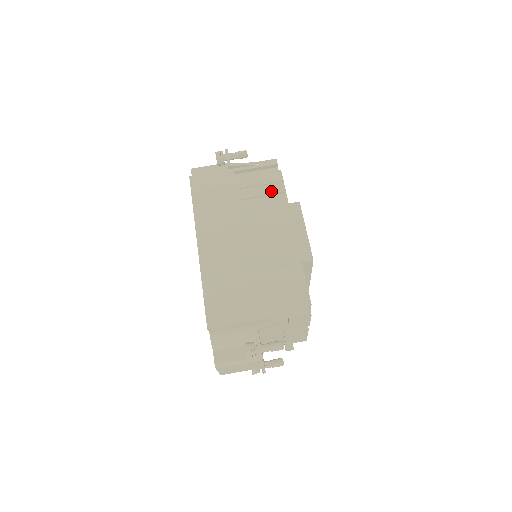
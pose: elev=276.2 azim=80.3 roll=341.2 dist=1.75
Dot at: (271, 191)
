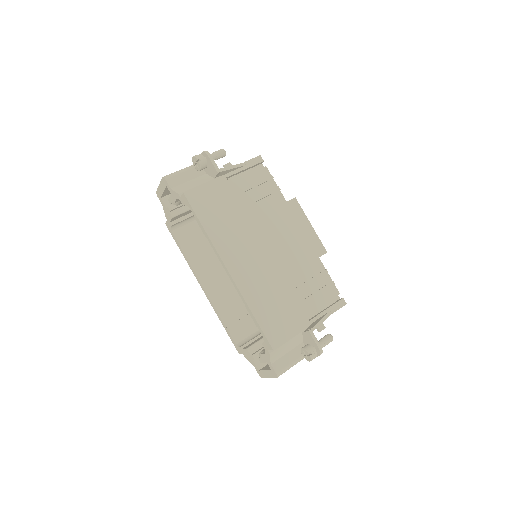
Dot at: (267, 192)
